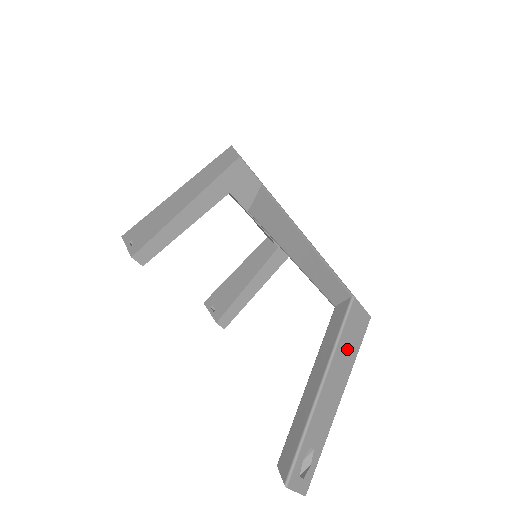
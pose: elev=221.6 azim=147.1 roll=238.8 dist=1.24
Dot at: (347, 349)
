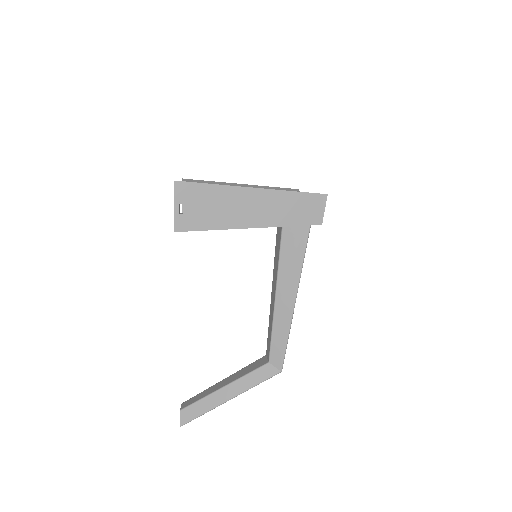
Dot at: occluded
